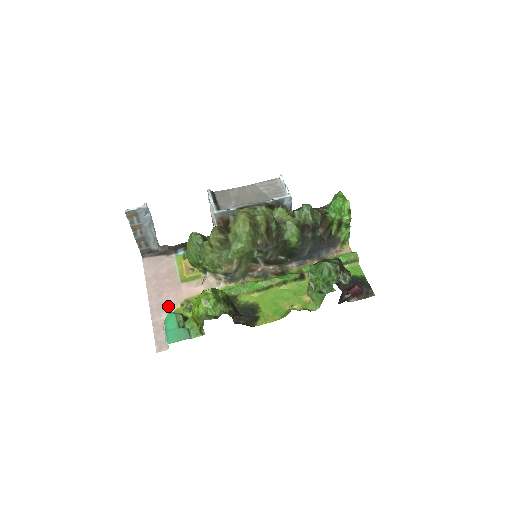
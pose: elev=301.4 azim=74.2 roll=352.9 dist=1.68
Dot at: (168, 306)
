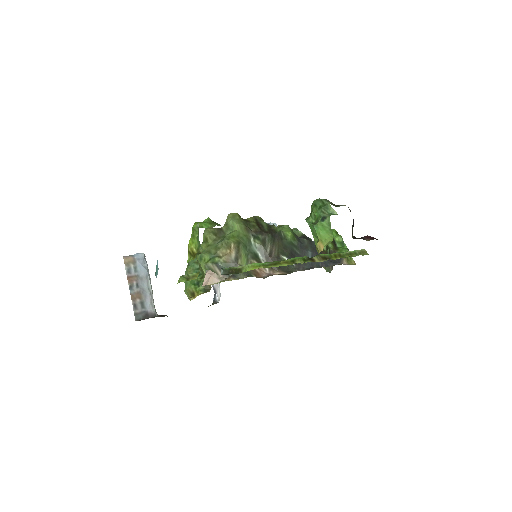
Dot at: occluded
